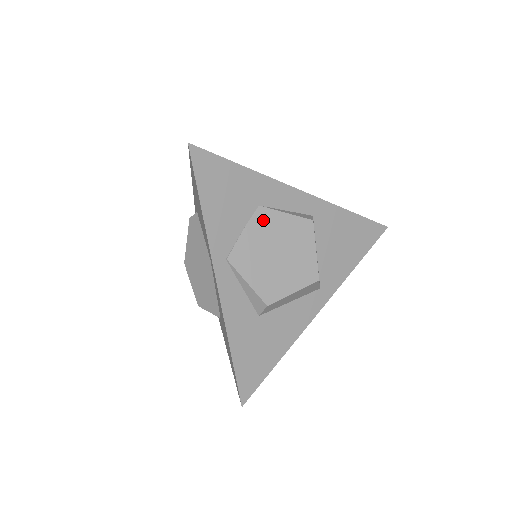
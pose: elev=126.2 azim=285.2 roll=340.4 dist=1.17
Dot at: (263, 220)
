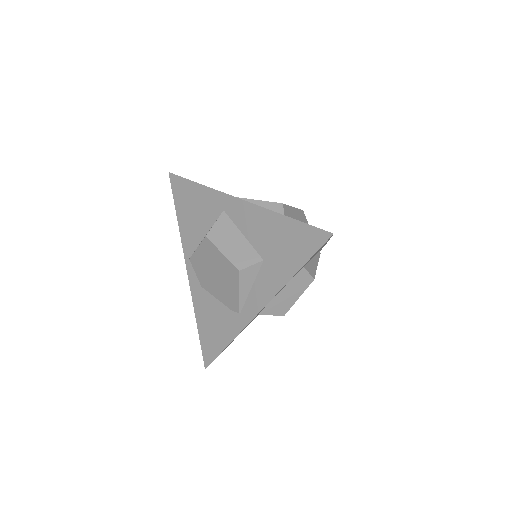
Dot at: occluded
